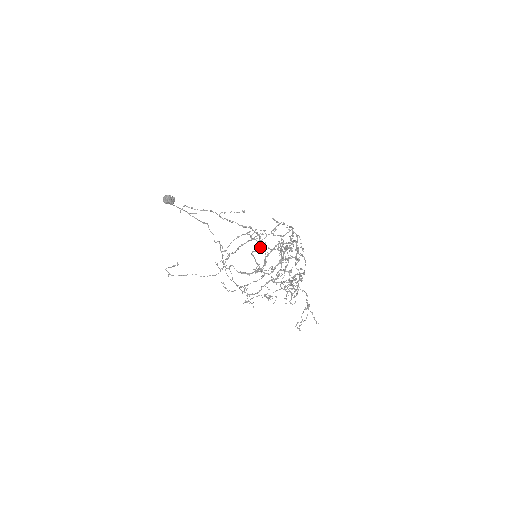
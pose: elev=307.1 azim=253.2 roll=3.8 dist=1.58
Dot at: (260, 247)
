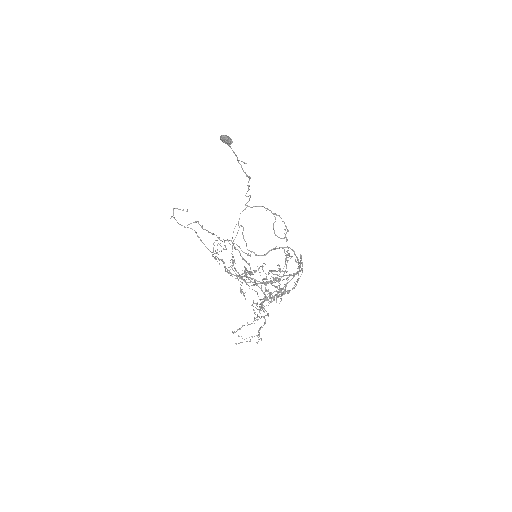
Dot at: occluded
